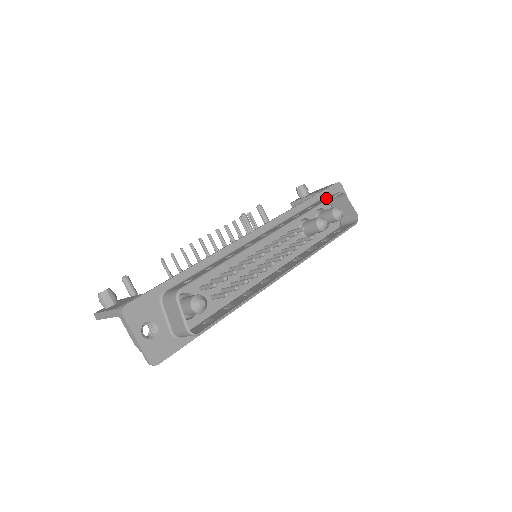
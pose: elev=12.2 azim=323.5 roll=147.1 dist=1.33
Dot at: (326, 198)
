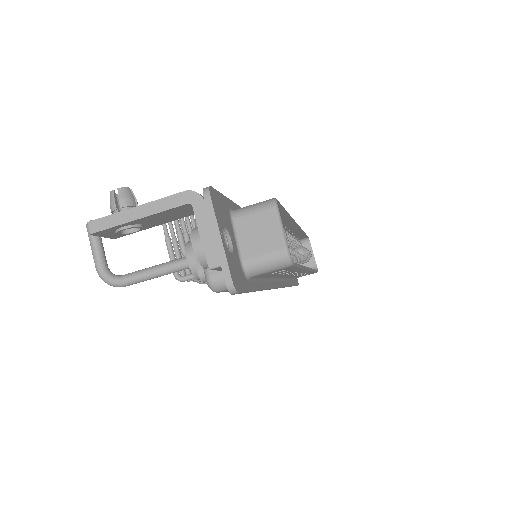
Dot at: occluded
